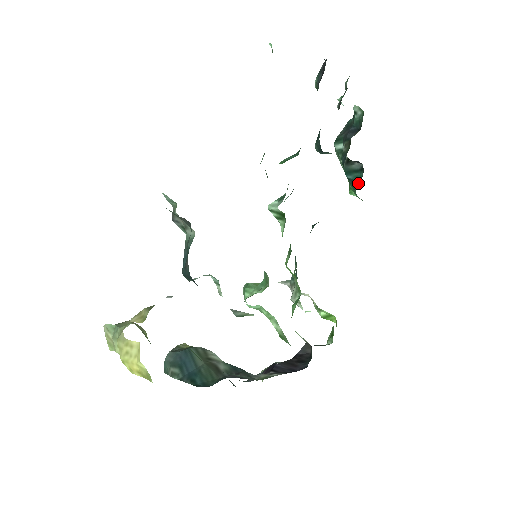
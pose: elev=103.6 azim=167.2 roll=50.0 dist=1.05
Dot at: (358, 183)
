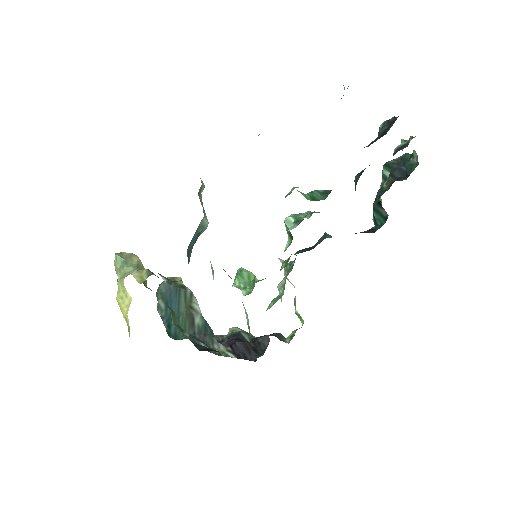
Dot at: (377, 228)
